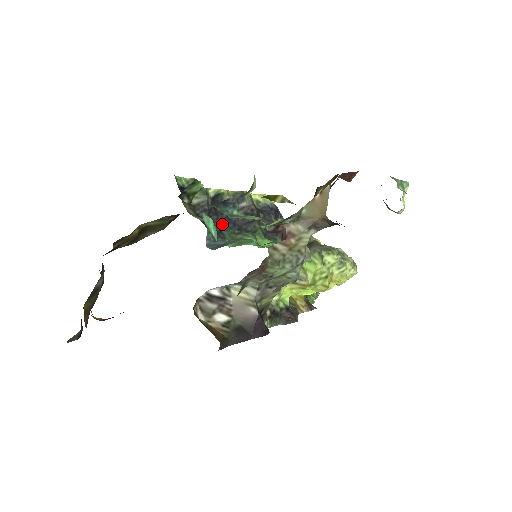
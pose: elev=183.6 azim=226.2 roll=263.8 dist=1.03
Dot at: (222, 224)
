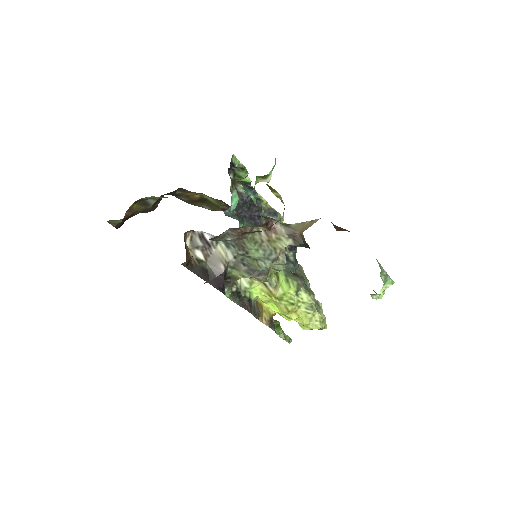
Dot at: (248, 217)
